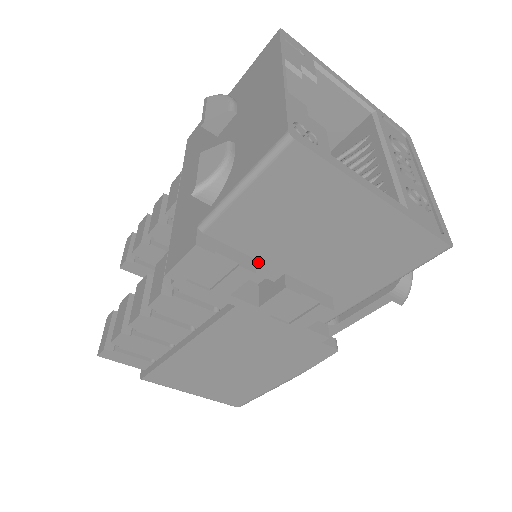
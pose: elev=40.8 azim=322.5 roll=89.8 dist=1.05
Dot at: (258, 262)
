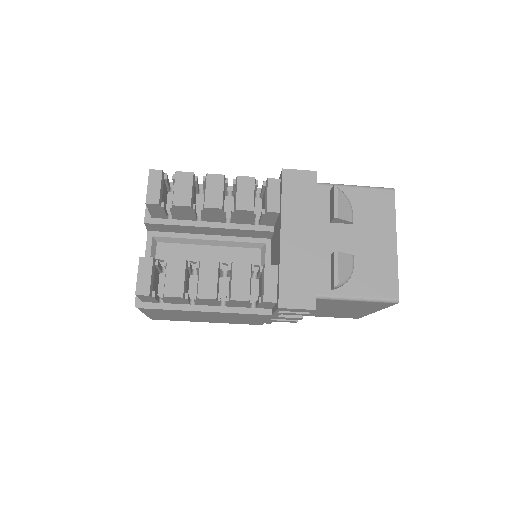
Dot at: occluded
